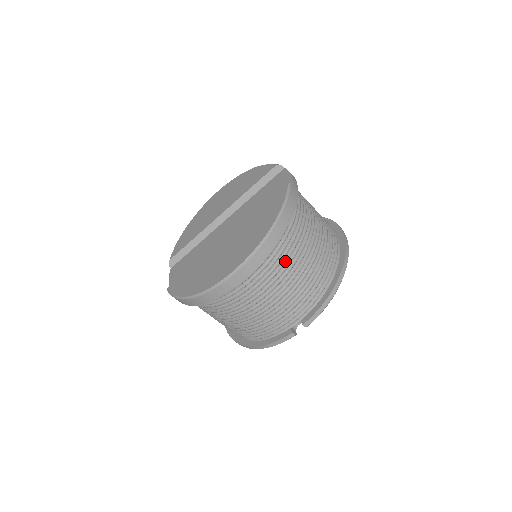
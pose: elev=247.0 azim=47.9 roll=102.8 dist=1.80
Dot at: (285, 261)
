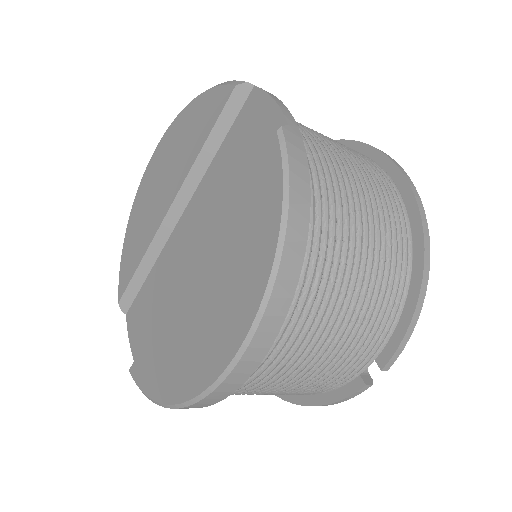
Dot at: (322, 293)
